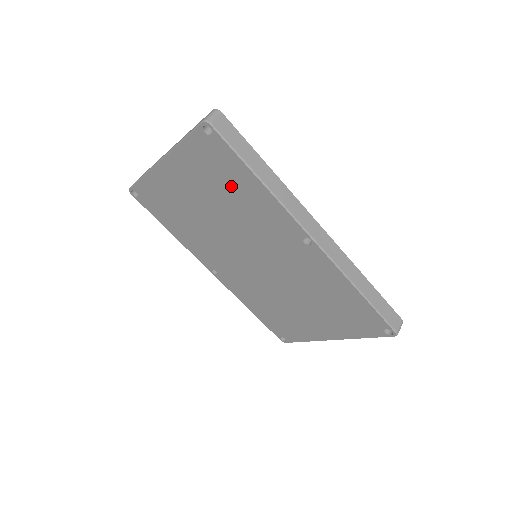
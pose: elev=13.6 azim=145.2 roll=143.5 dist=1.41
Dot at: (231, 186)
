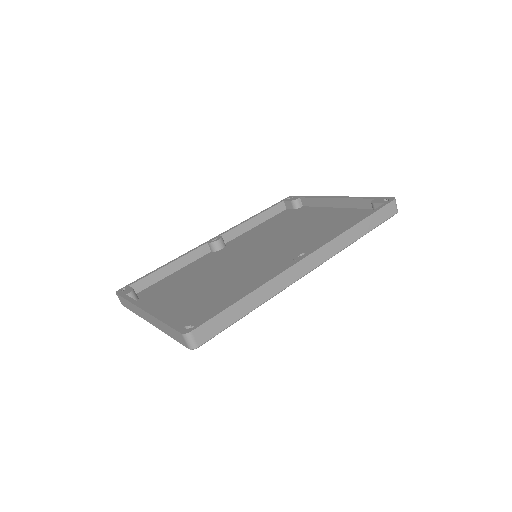
Dot at: occluded
